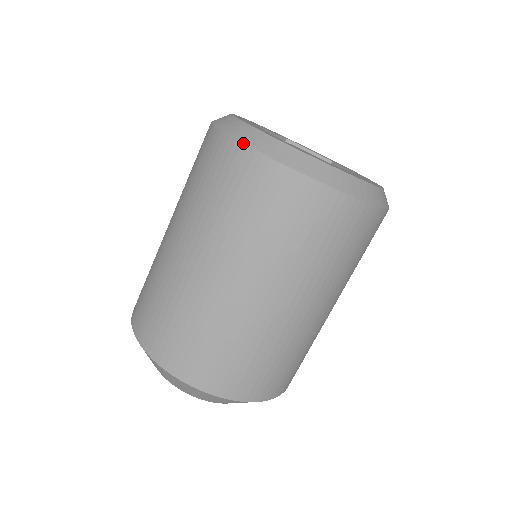
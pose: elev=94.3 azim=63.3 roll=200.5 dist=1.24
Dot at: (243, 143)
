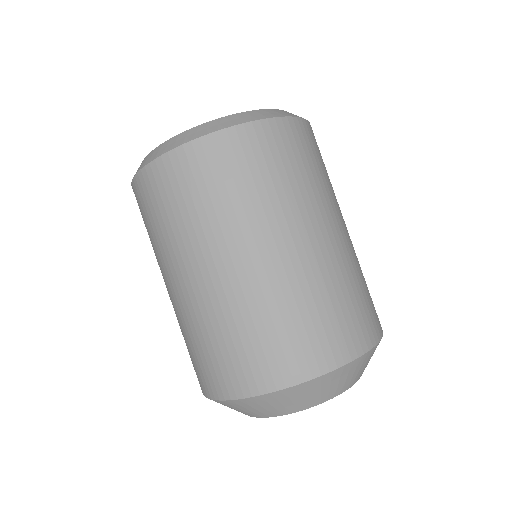
Dot at: (169, 151)
